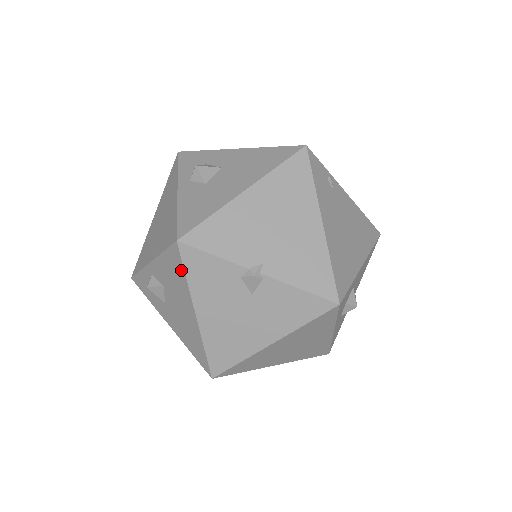
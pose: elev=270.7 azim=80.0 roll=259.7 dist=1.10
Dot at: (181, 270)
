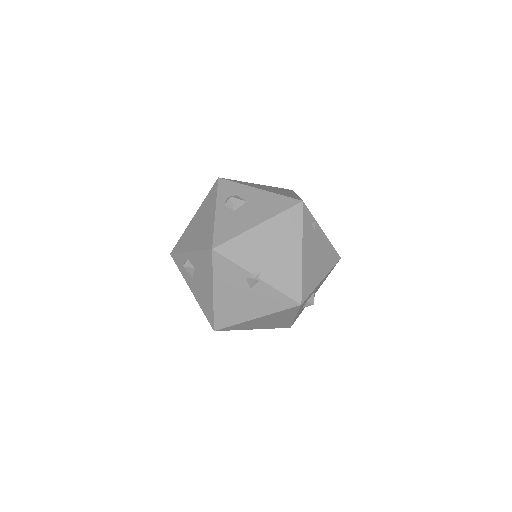
Dot at: (210, 265)
